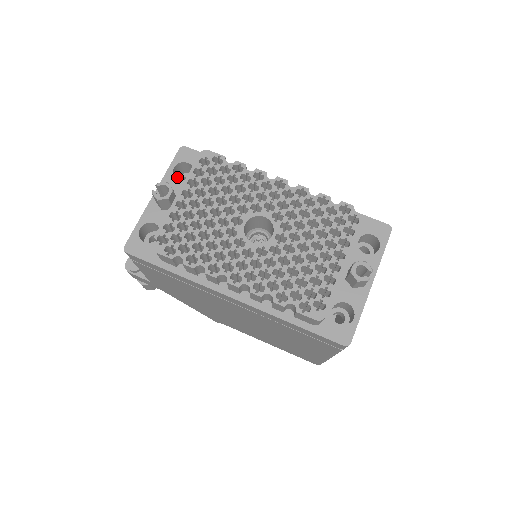
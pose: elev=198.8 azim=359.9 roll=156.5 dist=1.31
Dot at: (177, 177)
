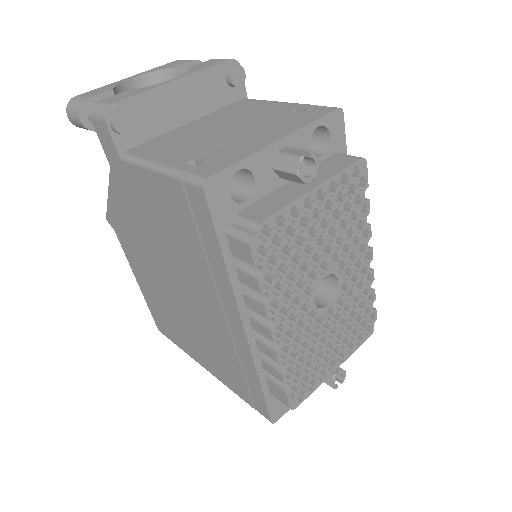
Dot at: occluded
